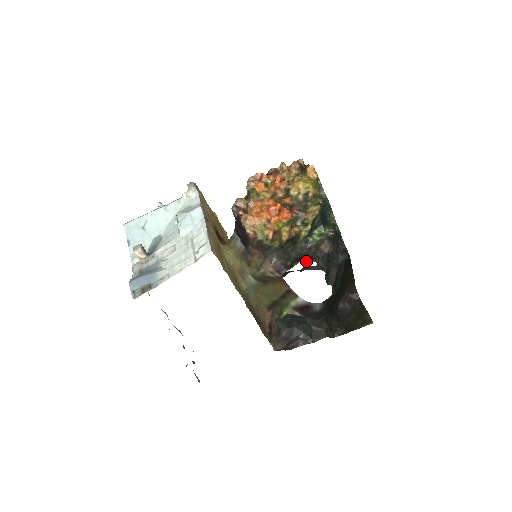
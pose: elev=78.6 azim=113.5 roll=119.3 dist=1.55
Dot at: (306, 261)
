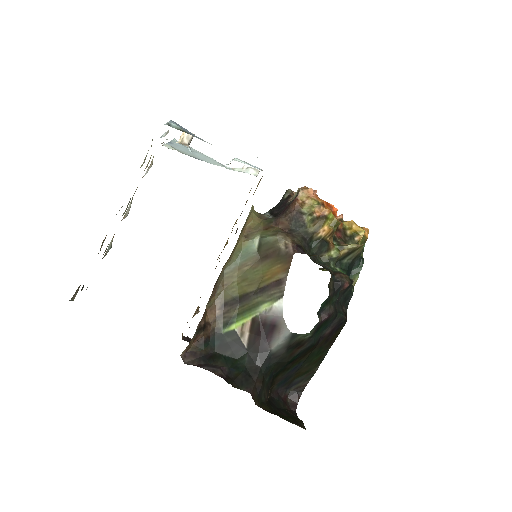
Dot at: (326, 263)
